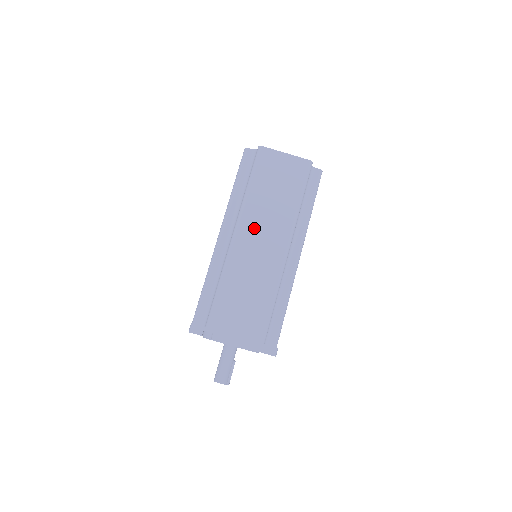
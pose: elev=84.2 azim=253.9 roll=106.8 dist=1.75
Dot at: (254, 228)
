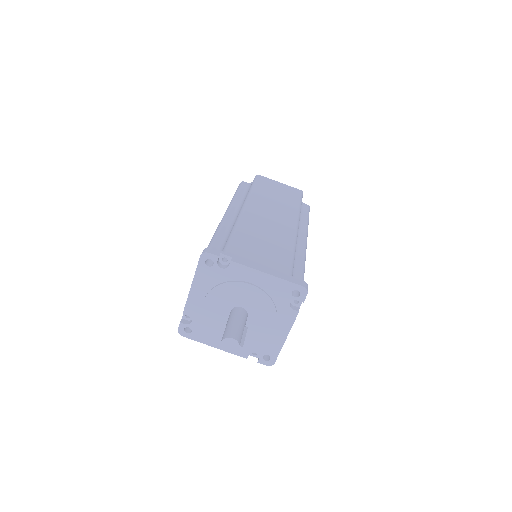
Dot at: (262, 207)
